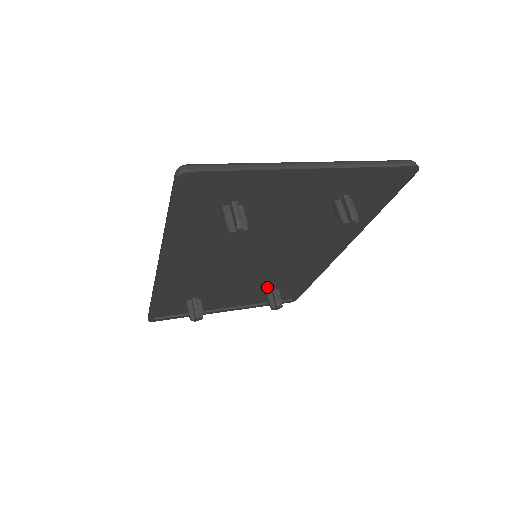
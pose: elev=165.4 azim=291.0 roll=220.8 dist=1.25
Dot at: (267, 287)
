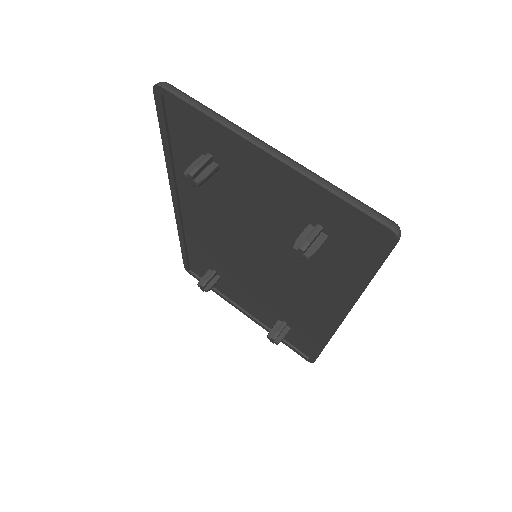
Dot at: (278, 314)
